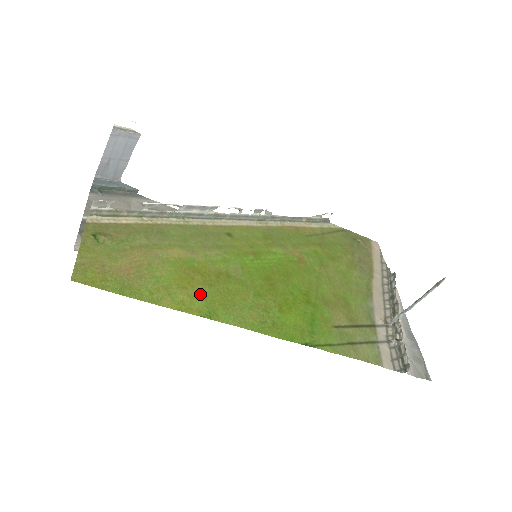
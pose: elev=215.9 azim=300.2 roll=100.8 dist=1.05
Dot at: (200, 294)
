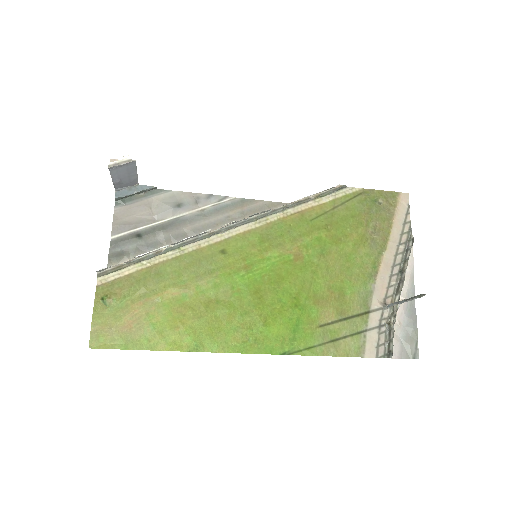
Dot at: (190, 329)
